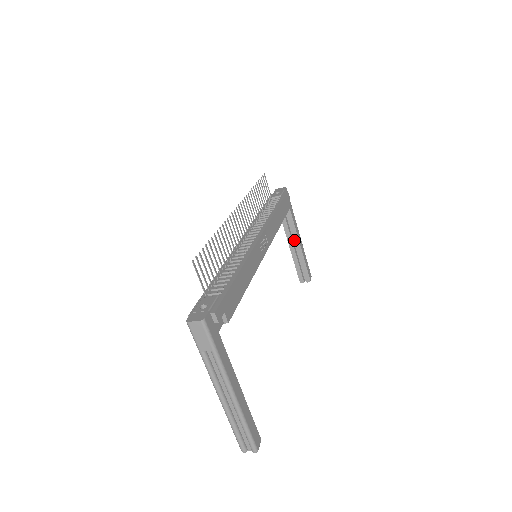
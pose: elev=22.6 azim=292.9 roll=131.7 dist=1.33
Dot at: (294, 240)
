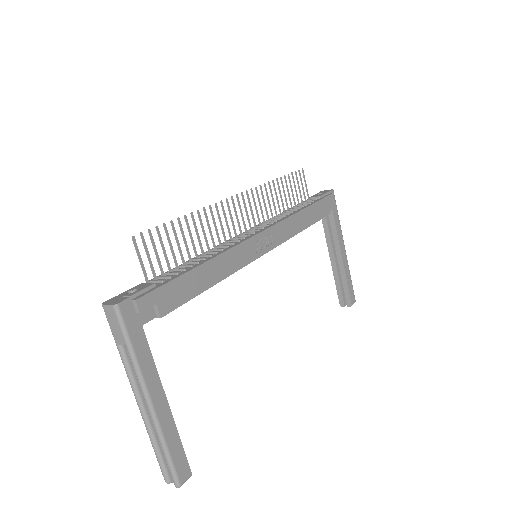
Dot at: (336, 253)
